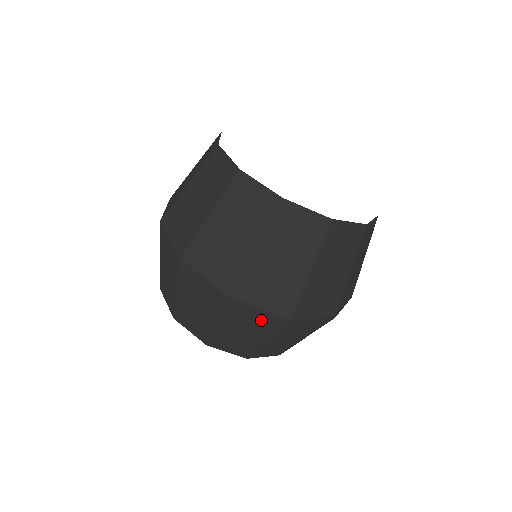
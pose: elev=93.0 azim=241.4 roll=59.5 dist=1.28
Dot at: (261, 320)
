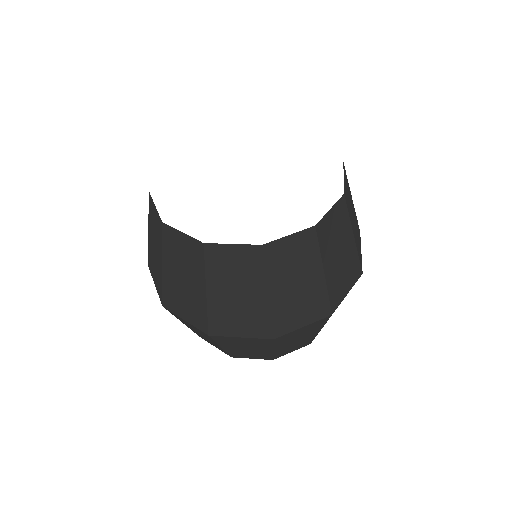
Dot at: (308, 329)
